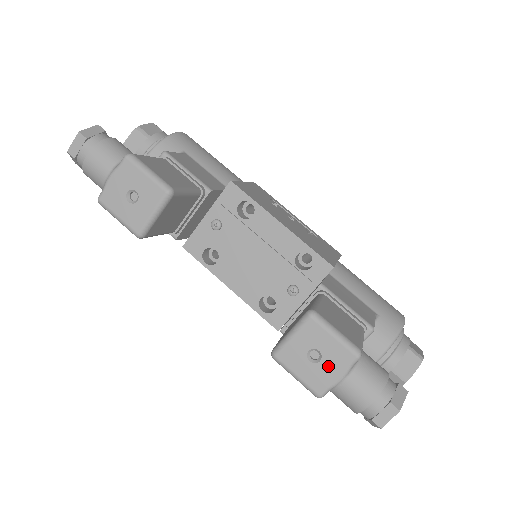
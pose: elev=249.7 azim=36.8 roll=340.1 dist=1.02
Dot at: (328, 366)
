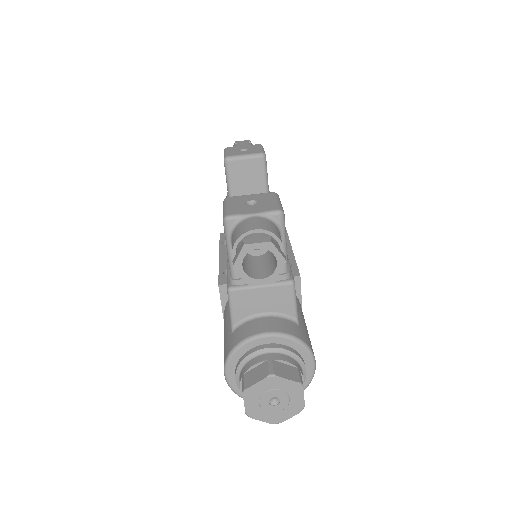
Dot at: (254, 207)
